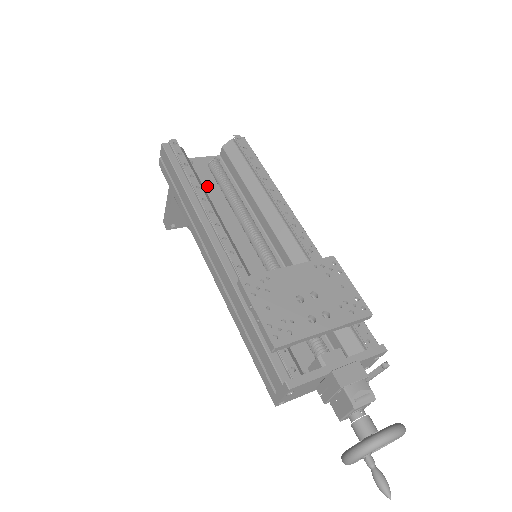
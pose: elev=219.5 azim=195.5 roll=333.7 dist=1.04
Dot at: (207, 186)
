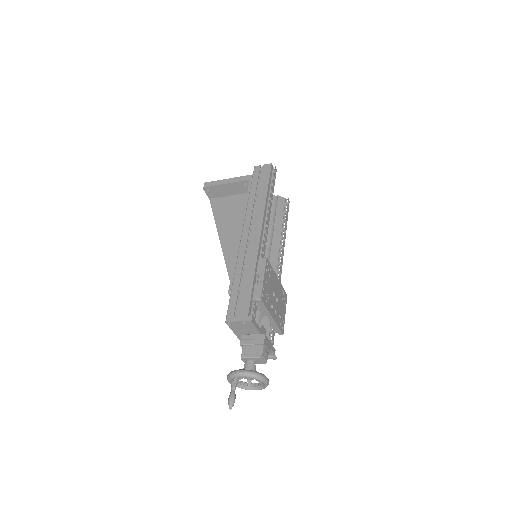
Dot at: occluded
